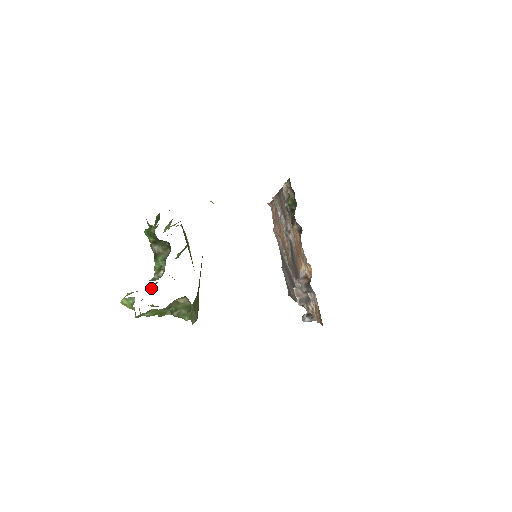
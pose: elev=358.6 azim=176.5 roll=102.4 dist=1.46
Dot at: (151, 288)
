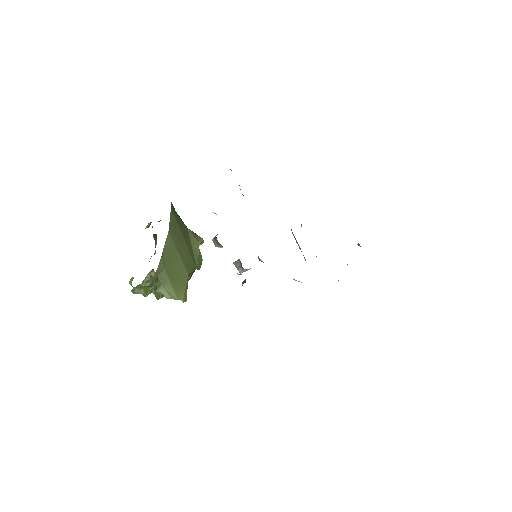
Dot at: occluded
